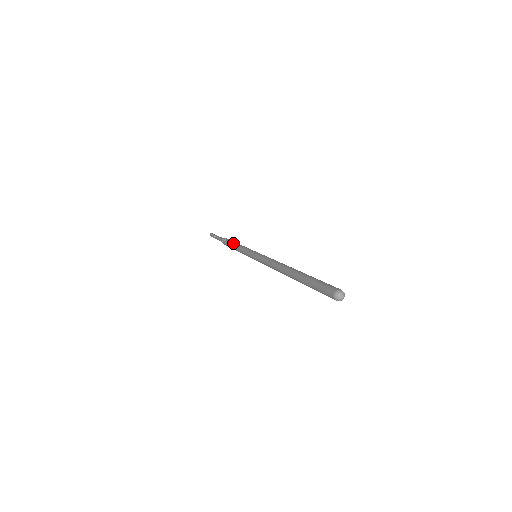
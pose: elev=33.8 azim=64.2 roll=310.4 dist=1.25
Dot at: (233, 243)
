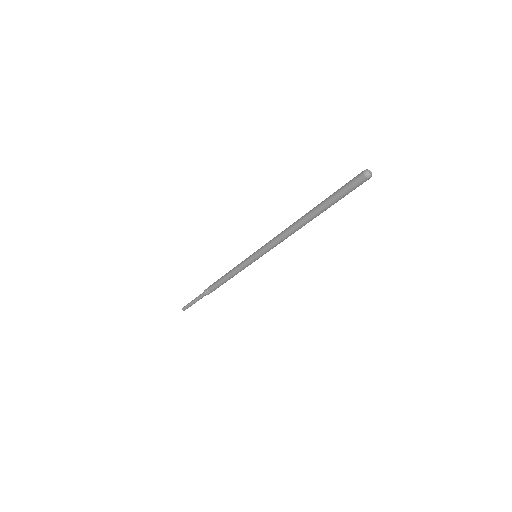
Dot at: (221, 277)
